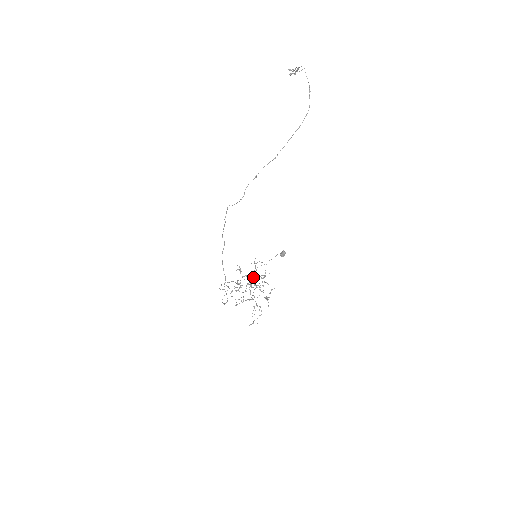
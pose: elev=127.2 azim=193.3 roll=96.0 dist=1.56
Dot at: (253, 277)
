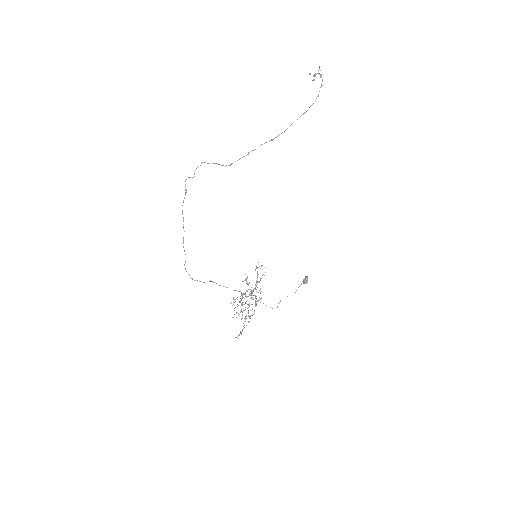
Dot at: occluded
